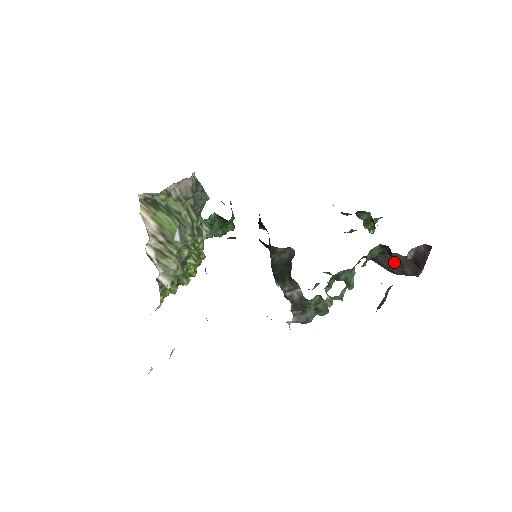
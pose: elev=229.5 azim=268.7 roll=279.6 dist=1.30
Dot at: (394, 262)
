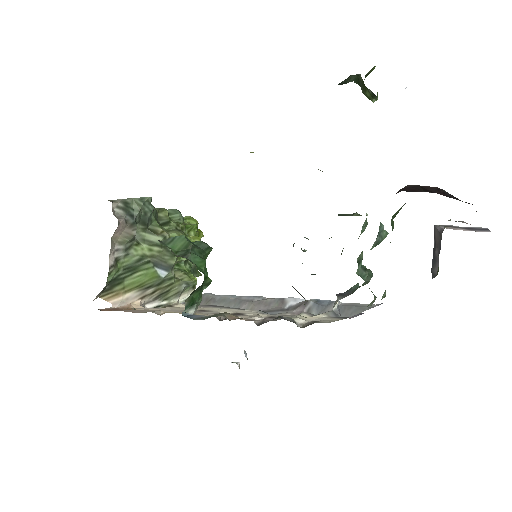
Dot at: (430, 189)
